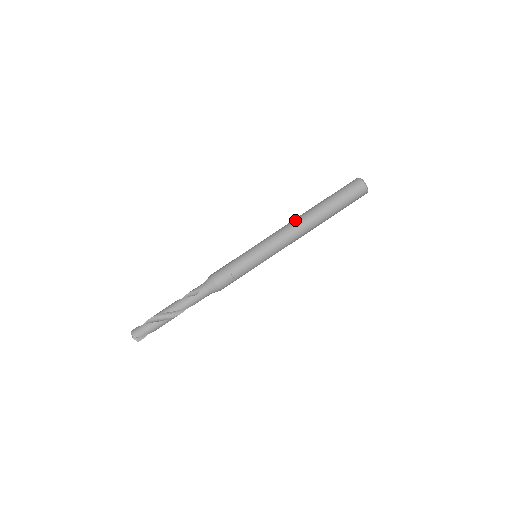
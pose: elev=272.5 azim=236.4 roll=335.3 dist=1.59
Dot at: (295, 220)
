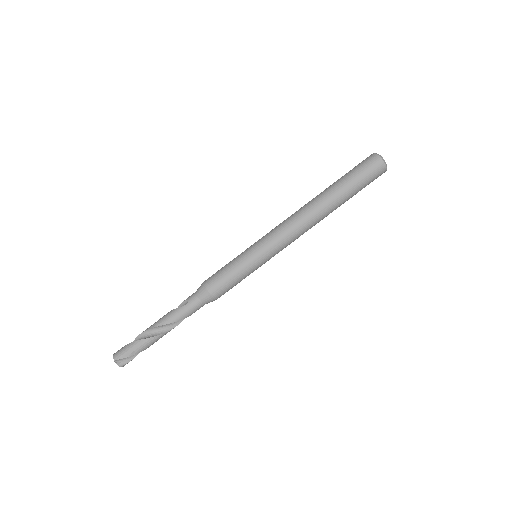
Dot at: (299, 209)
